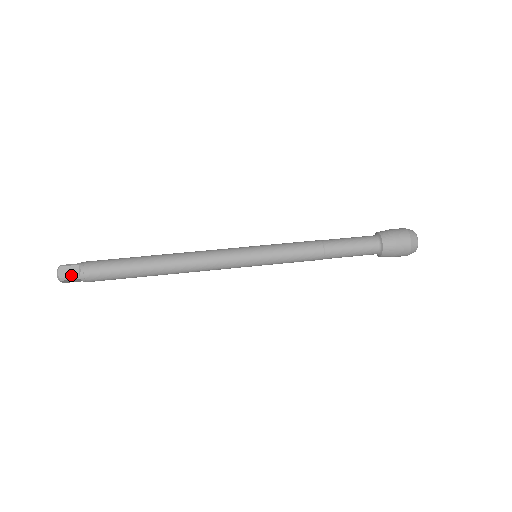
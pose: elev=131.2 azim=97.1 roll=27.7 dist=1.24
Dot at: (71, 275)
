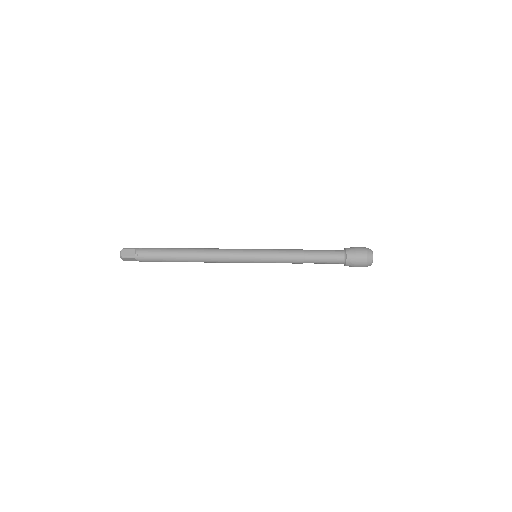
Dot at: (129, 255)
